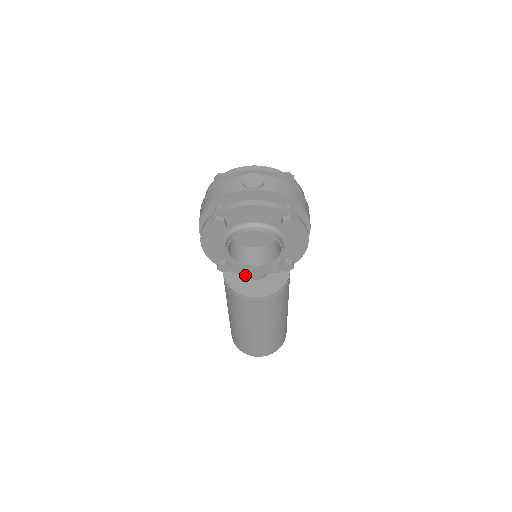
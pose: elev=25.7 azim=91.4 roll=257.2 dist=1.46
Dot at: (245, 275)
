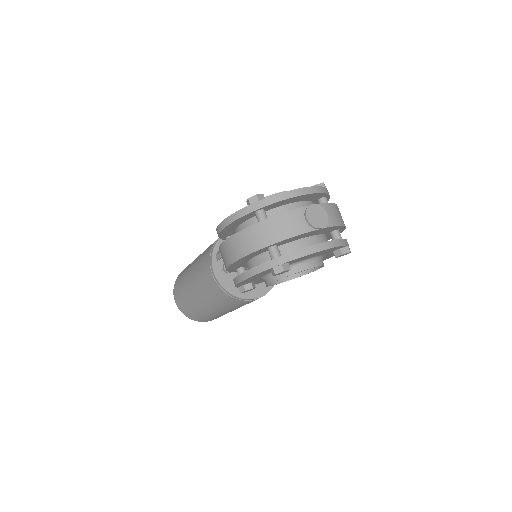
Dot at: occluded
